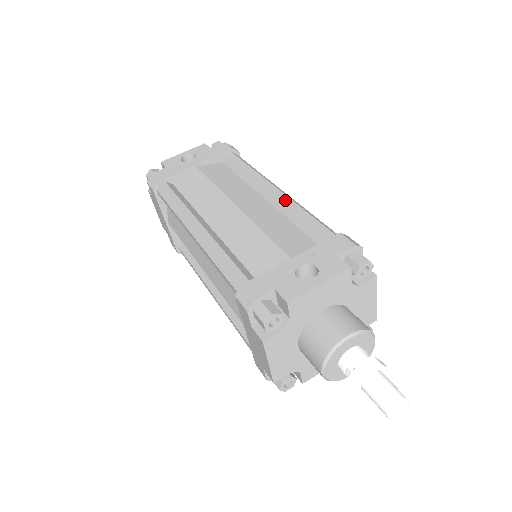
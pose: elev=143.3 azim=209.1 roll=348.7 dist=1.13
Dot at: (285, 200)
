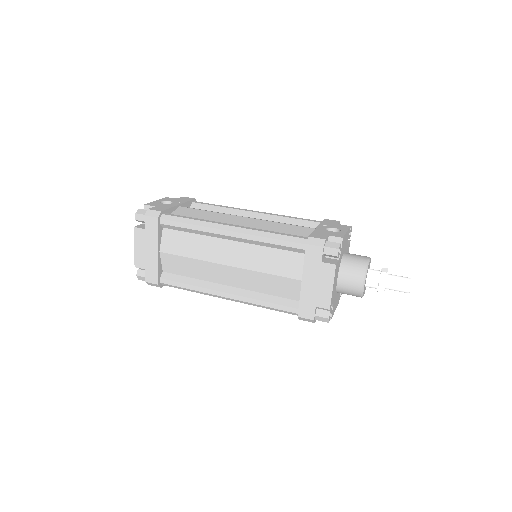
Dot at: (271, 214)
